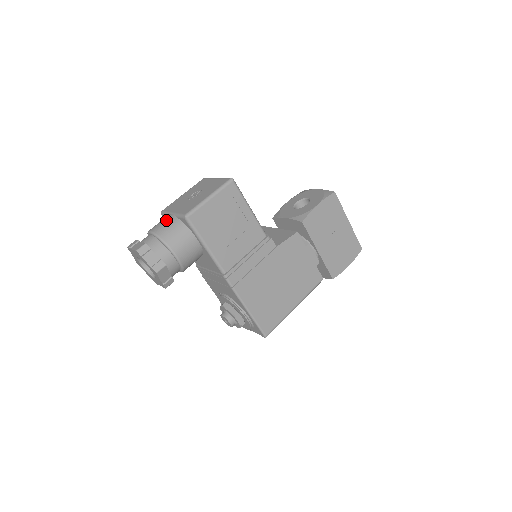
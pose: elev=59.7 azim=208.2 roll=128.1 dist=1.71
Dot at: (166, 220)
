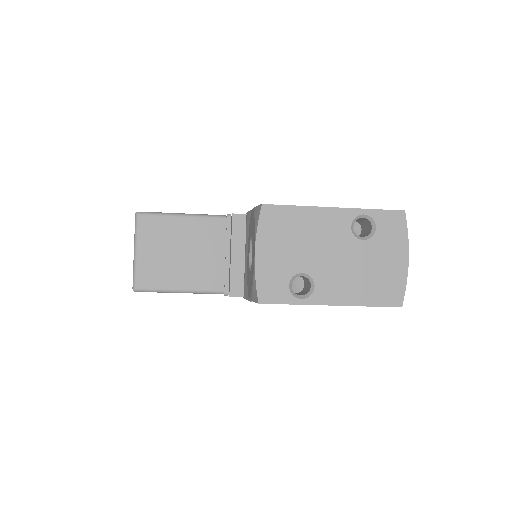
Dot at: occluded
